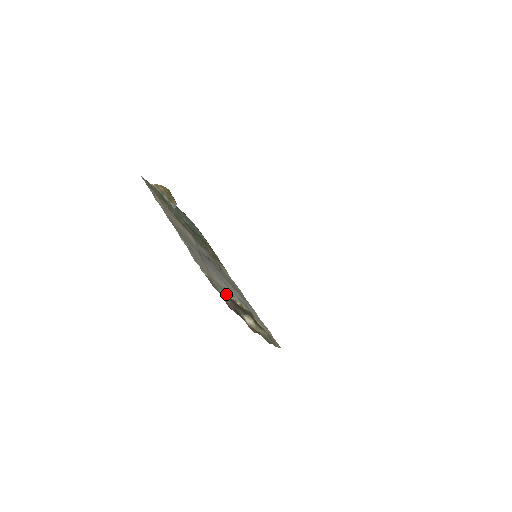
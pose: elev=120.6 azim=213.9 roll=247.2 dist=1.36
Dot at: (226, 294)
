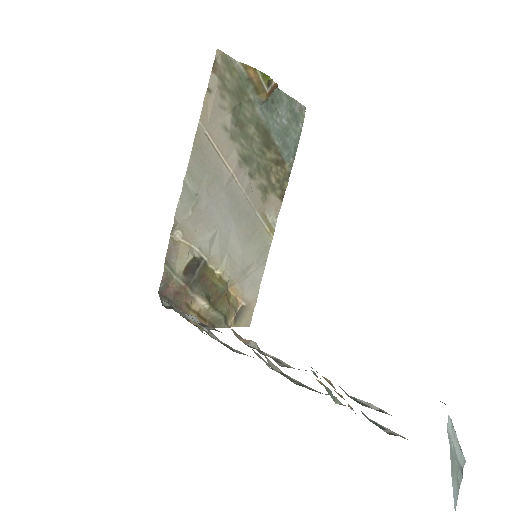
Dot at: (186, 268)
